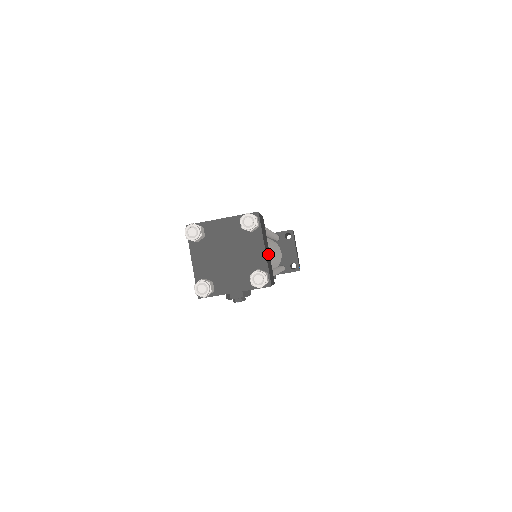
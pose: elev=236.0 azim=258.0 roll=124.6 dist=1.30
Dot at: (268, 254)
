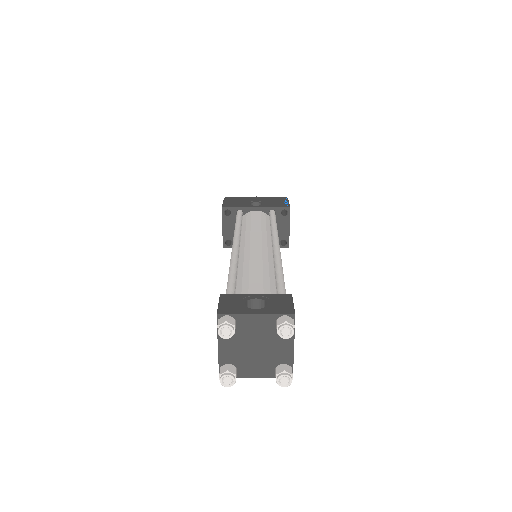
Dot at: occluded
